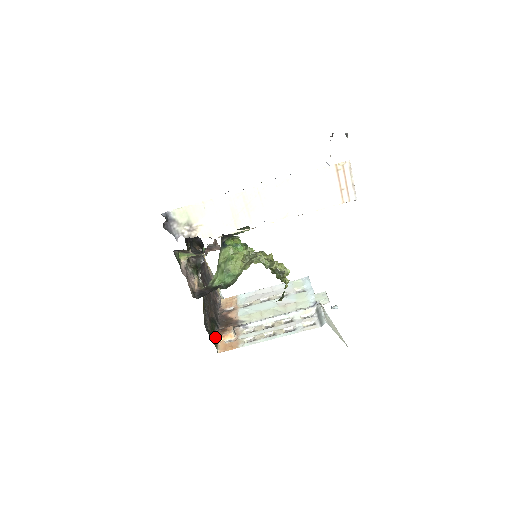
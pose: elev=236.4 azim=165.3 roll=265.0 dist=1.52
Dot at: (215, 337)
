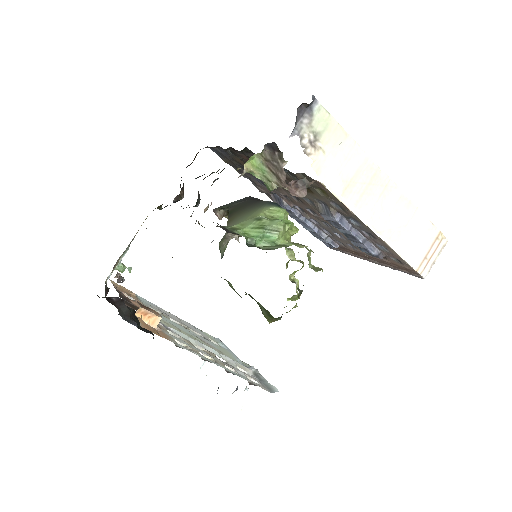
Dot at: occluded
